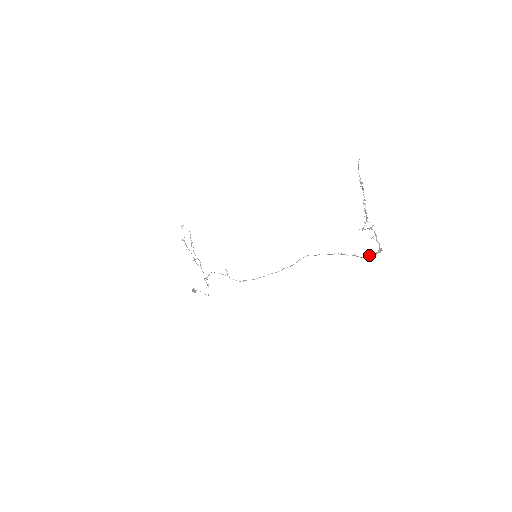
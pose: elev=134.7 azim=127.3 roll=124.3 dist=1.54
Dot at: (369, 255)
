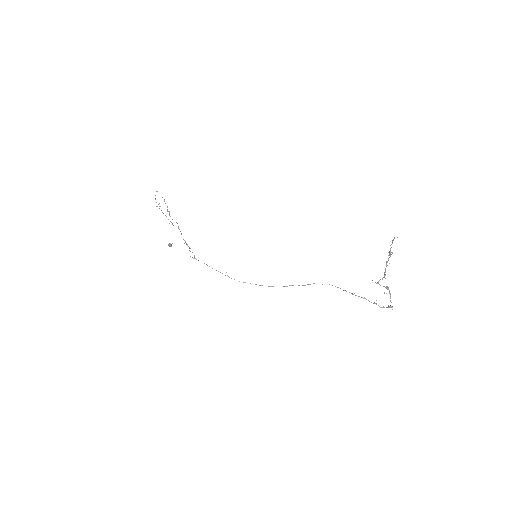
Dot at: (379, 306)
